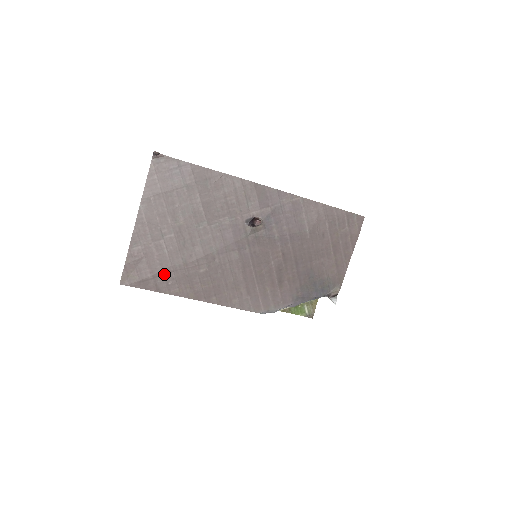
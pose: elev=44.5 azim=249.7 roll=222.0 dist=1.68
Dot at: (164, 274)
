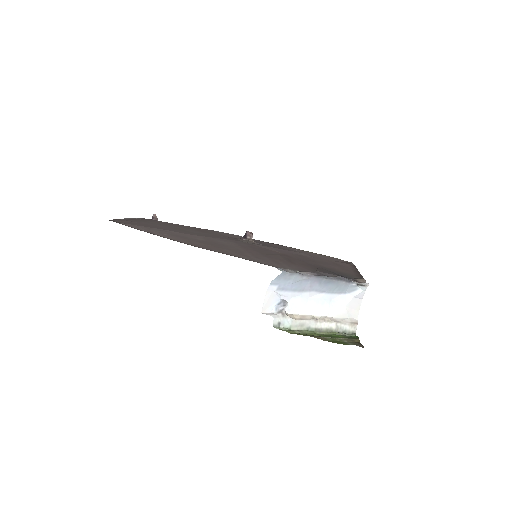
Dot at: (158, 230)
